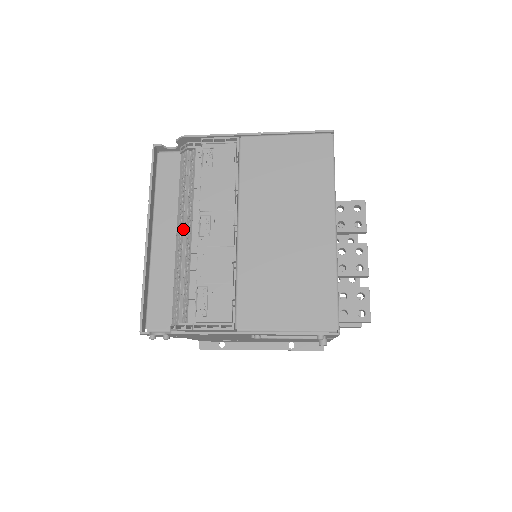
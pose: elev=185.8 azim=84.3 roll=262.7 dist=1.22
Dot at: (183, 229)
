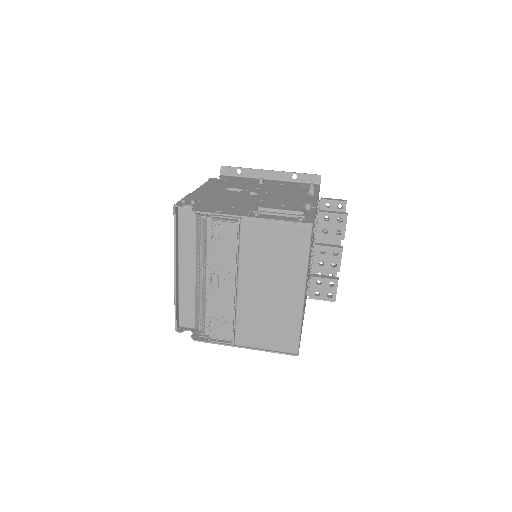
Dot at: (200, 274)
